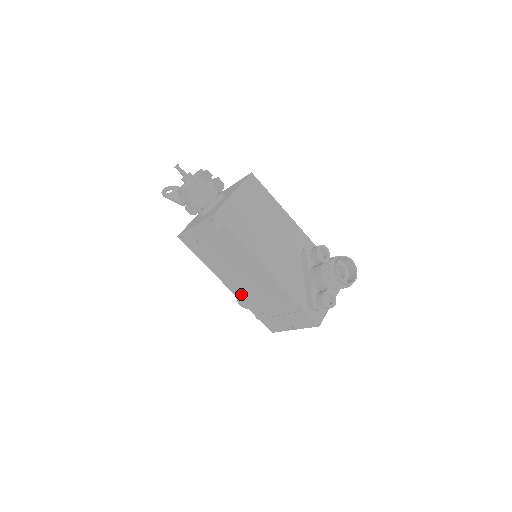
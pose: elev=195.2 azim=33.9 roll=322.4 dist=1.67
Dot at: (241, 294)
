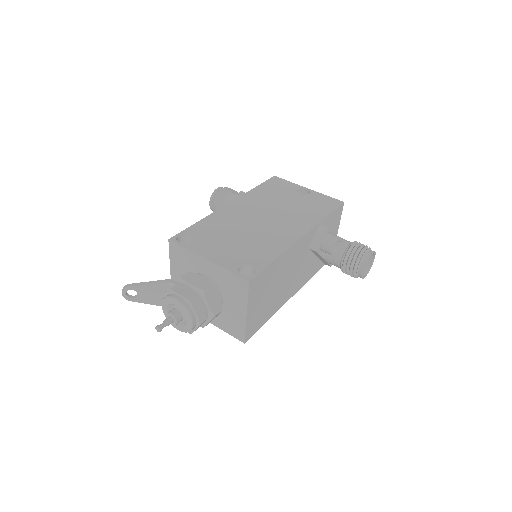
Dot at: occluded
